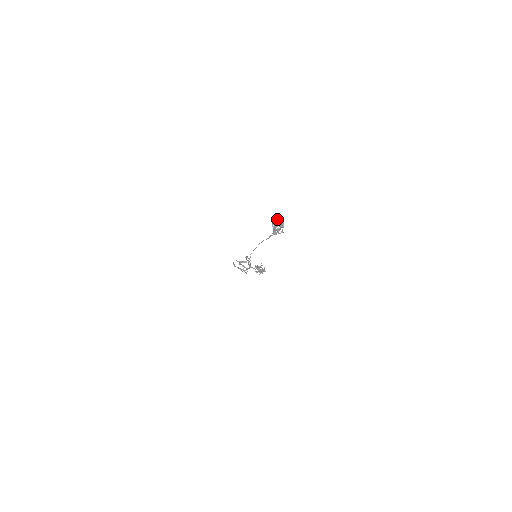
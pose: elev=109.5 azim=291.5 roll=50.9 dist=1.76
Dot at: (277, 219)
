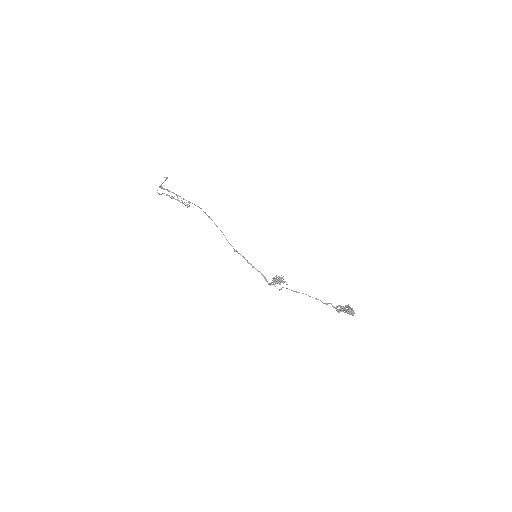
Dot at: (349, 314)
